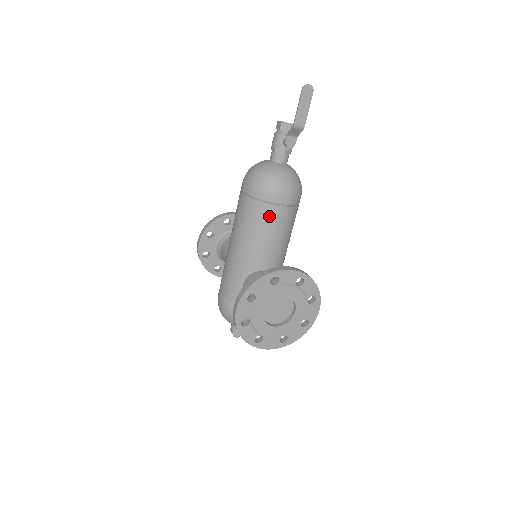
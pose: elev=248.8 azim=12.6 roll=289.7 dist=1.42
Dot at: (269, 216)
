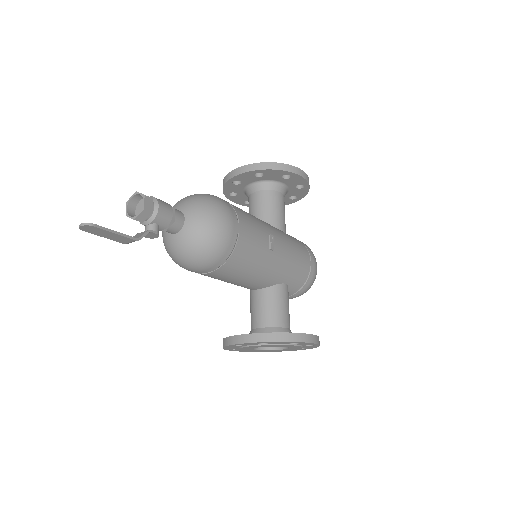
Dot at: (208, 276)
